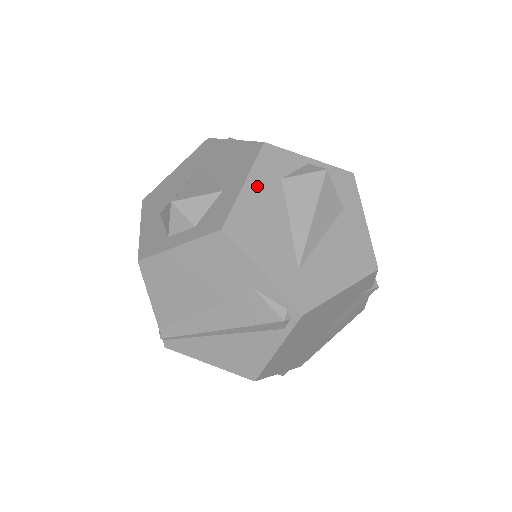
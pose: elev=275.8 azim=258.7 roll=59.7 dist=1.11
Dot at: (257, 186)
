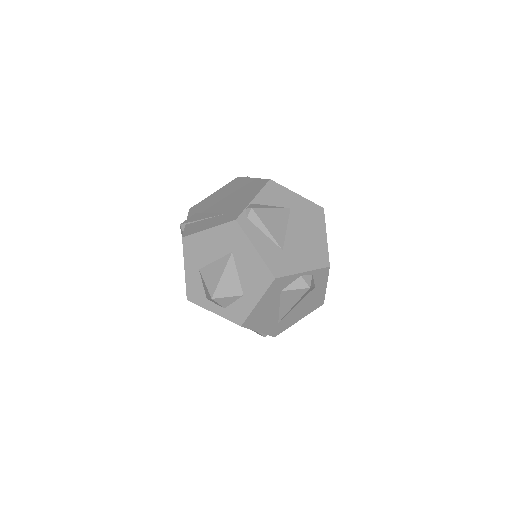
Dot at: (265, 301)
